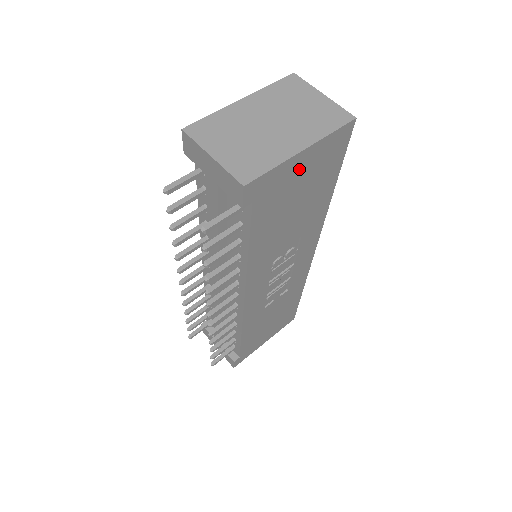
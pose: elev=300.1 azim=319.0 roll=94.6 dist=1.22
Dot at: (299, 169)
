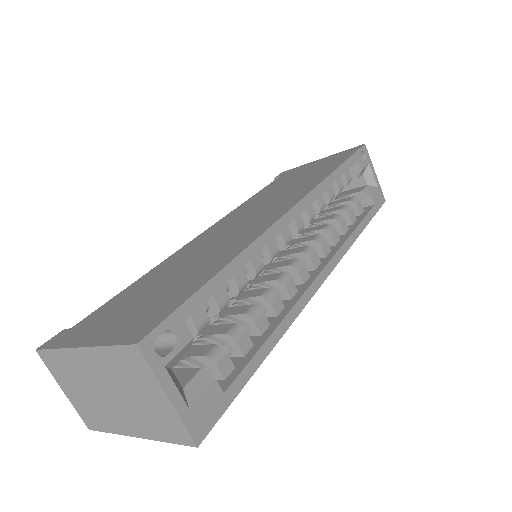
Dot at: occluded
